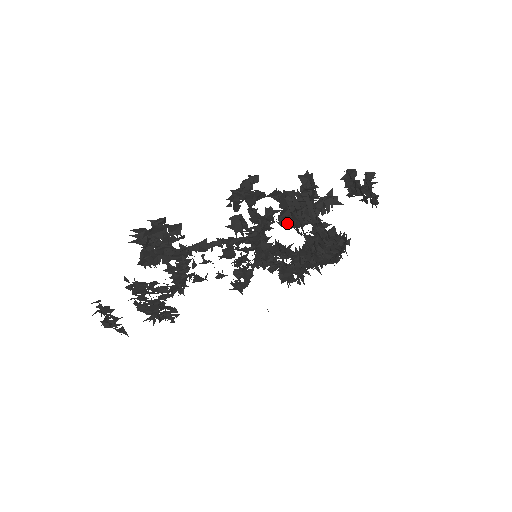
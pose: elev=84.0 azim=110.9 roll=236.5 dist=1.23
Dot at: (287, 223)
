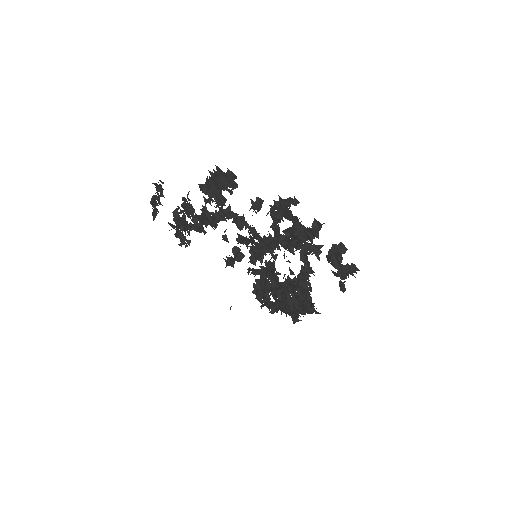
Dot at: (284, 242)
